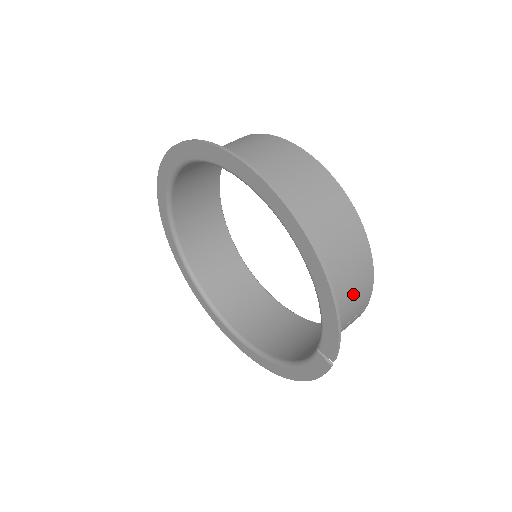
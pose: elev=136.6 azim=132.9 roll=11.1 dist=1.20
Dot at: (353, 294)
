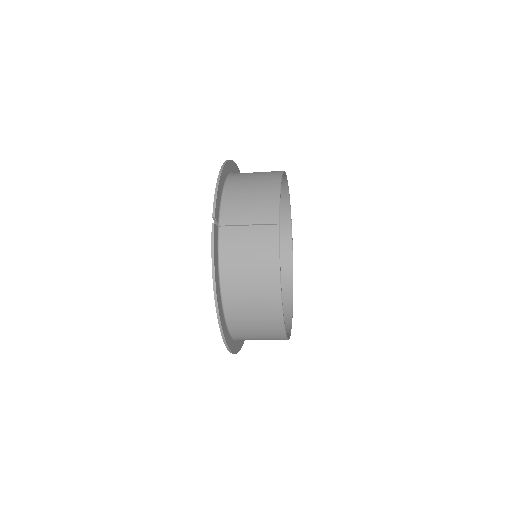
Dot at: (255, 196)
